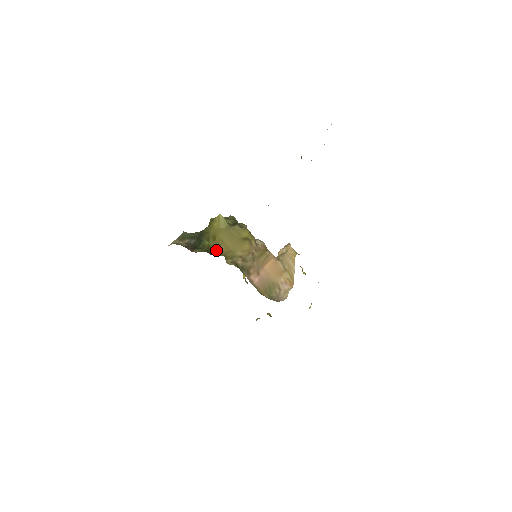
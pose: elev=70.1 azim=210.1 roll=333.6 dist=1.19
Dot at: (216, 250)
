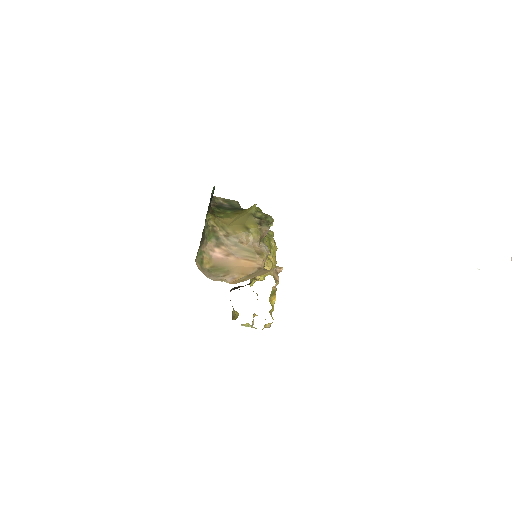
Dot at: (223, 217)
